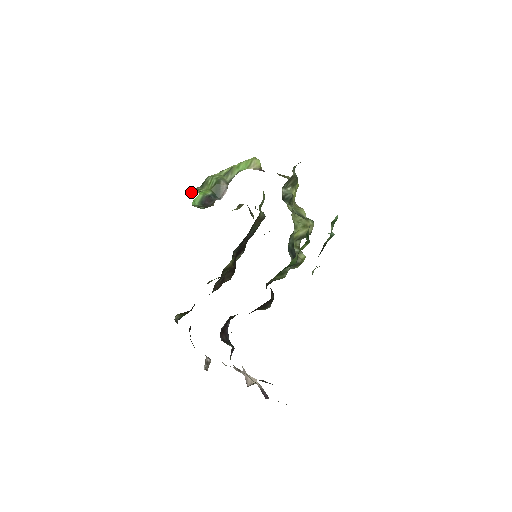
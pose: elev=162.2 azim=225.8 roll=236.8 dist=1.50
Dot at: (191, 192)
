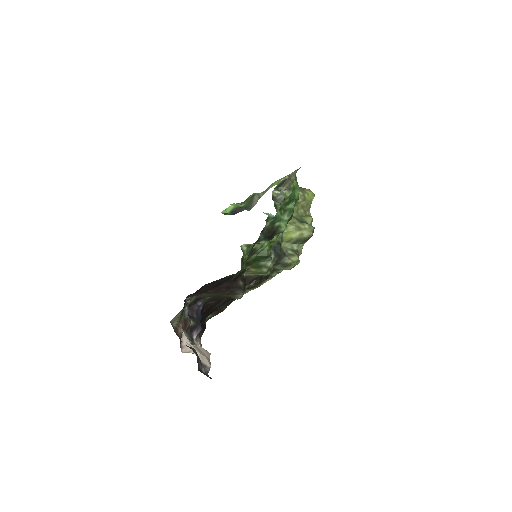
Dot at: occluded
